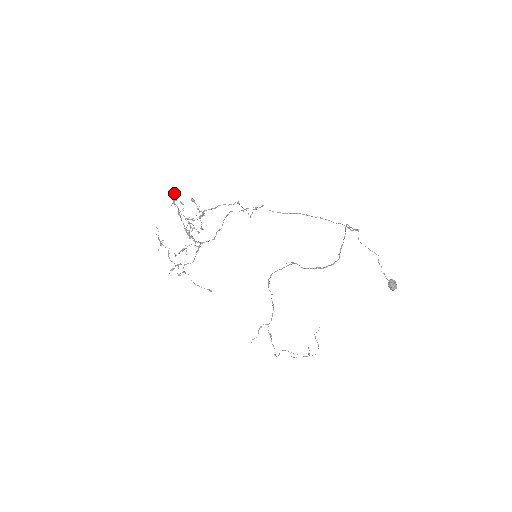
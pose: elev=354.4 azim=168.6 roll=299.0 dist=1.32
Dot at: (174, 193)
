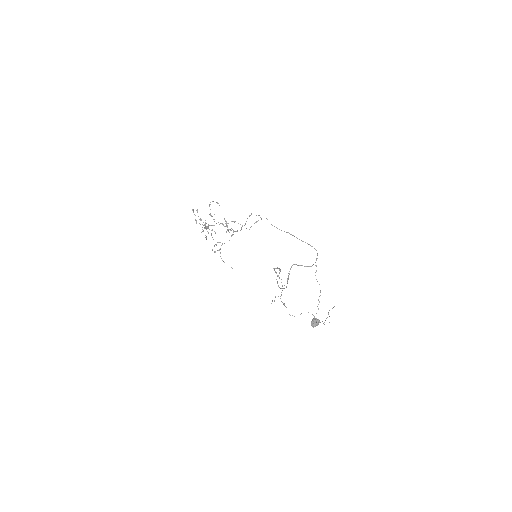
Dot at: (192, 209)
